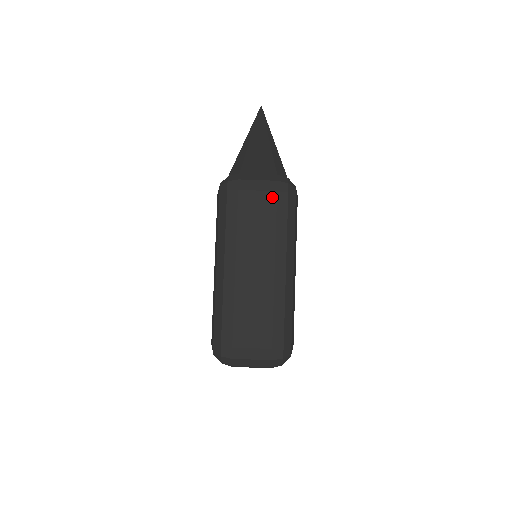
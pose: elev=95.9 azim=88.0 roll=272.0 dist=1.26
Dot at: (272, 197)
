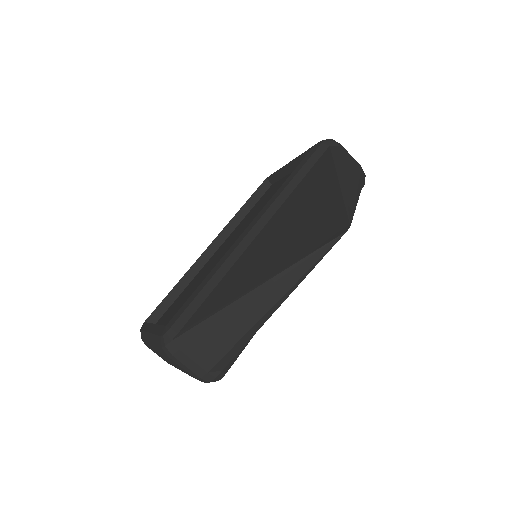
Dot at: (191, 376)
